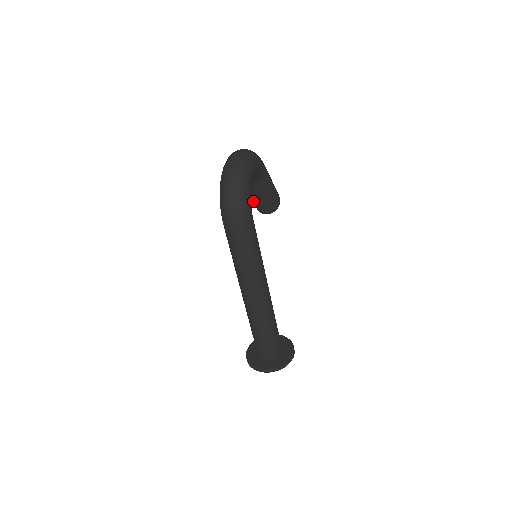
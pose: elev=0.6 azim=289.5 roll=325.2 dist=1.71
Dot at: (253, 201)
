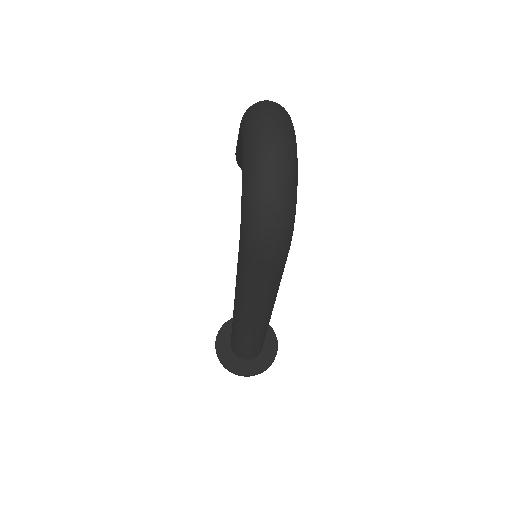
Dot at: occluded
